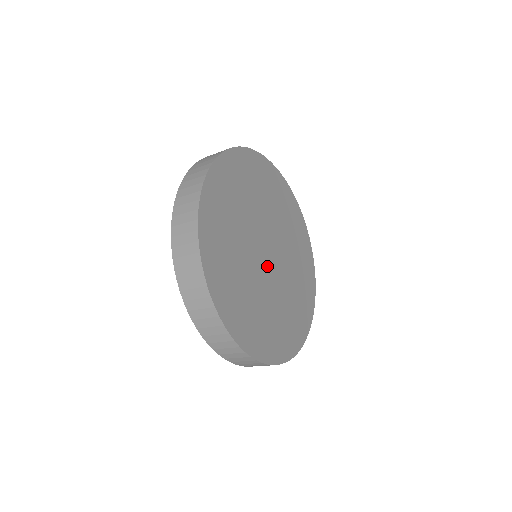
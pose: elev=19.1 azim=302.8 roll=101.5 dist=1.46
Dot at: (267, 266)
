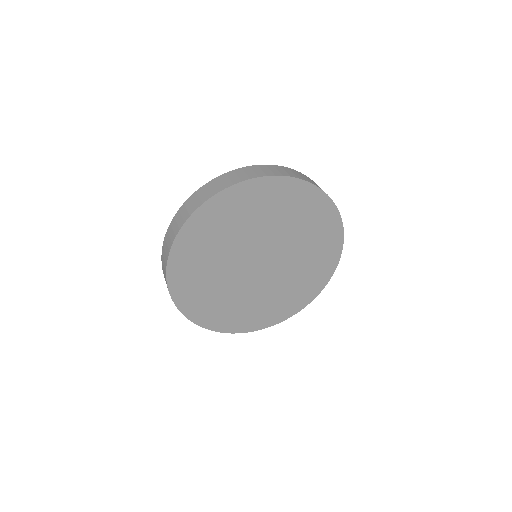
Dot at: (256, 272)
